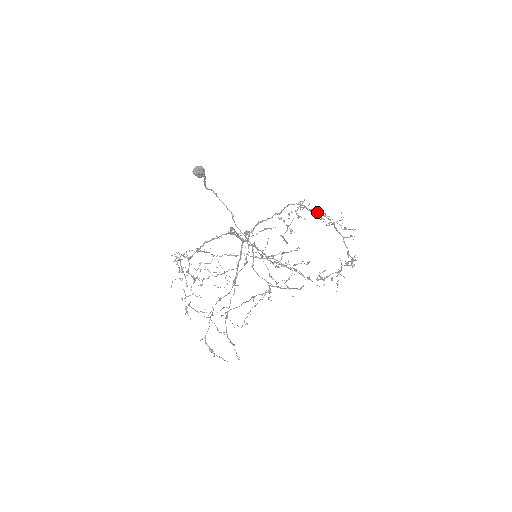
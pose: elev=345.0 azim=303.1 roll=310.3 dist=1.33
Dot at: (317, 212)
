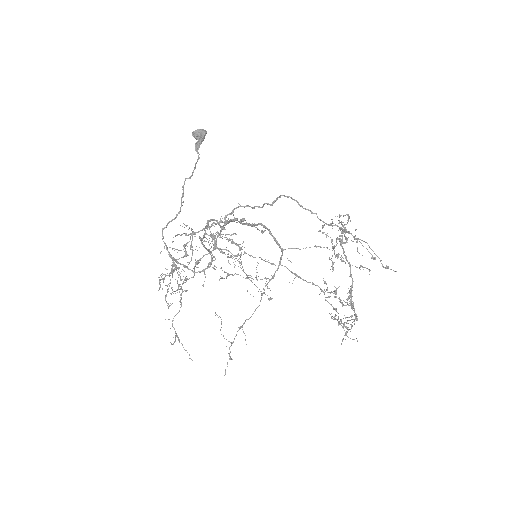
Dot at: occluded
